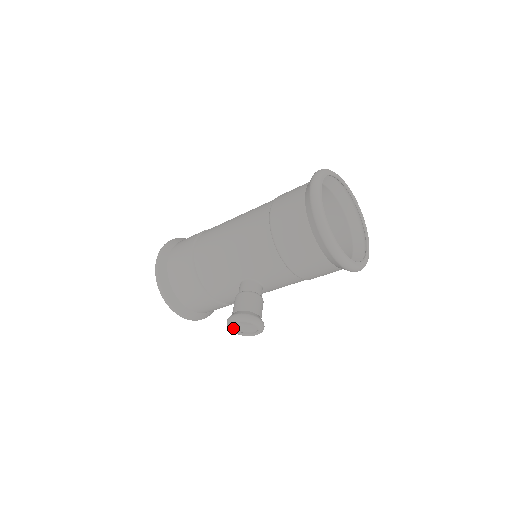
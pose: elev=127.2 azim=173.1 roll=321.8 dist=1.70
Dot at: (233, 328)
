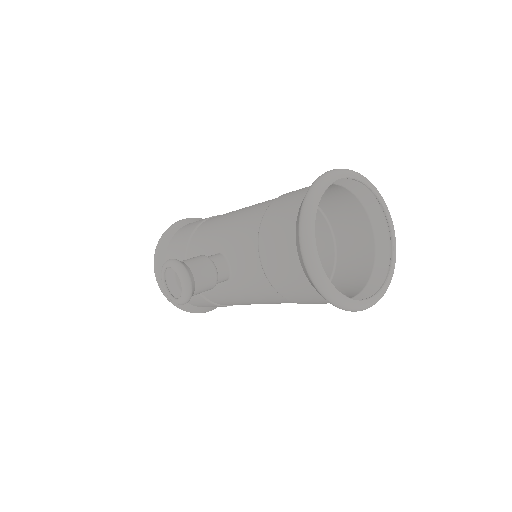
Dot at: (165, 279)
